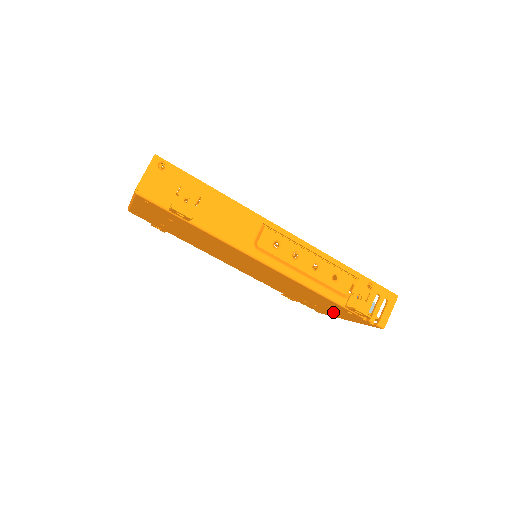
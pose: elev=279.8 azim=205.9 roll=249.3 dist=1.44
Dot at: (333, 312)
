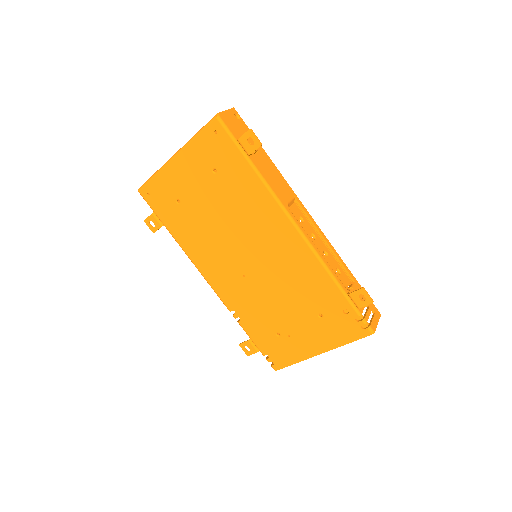
Dot at: (311, 338)
